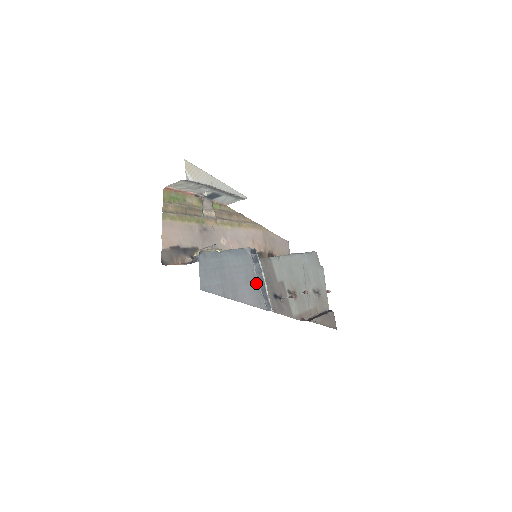
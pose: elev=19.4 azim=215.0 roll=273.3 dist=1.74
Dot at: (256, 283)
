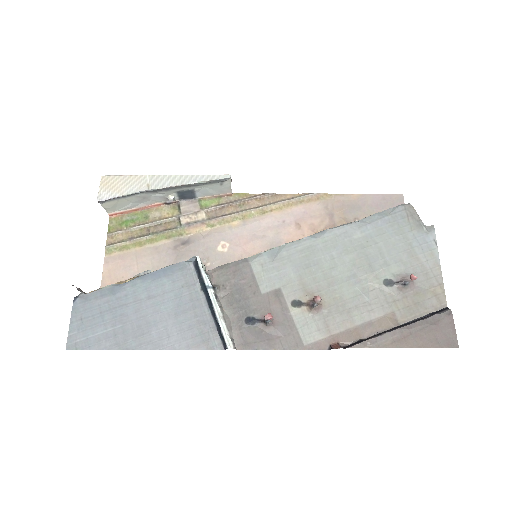
Dot at: (202, 310)
